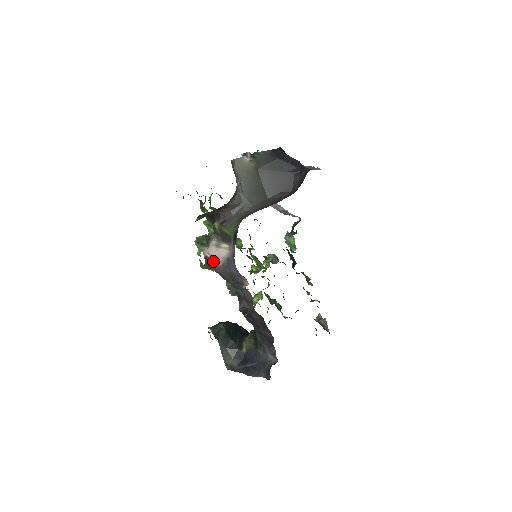
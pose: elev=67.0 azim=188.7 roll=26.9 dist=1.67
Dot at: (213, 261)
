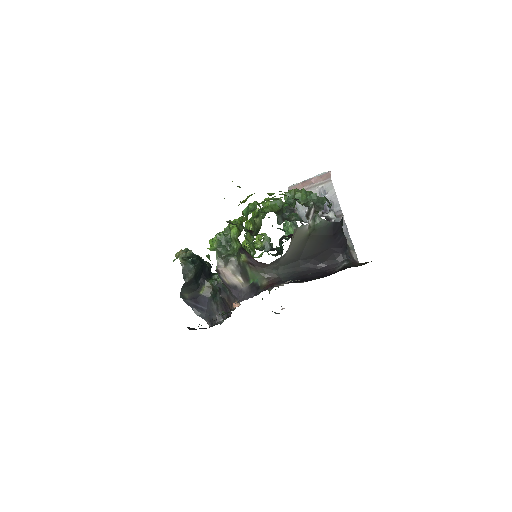
Dot at: (222, 276)
